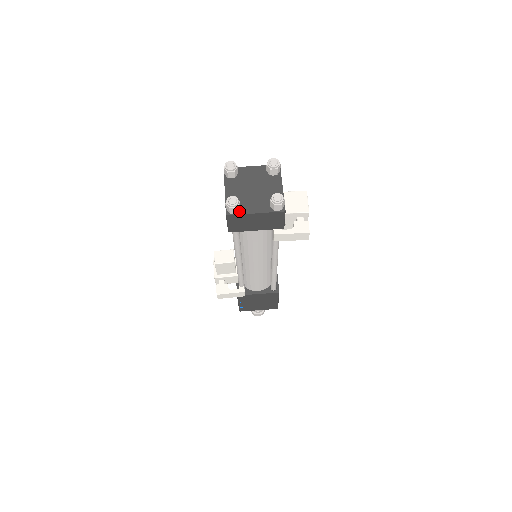
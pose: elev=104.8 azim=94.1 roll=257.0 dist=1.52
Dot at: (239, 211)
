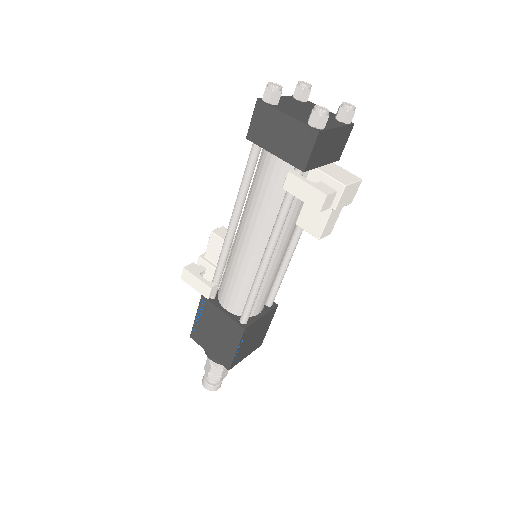
Dot at: (273, 105)
